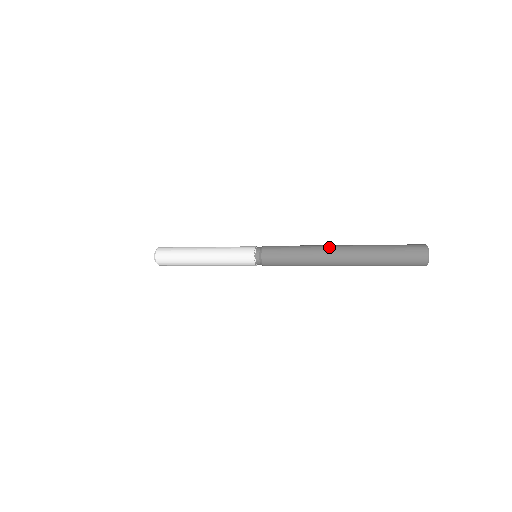
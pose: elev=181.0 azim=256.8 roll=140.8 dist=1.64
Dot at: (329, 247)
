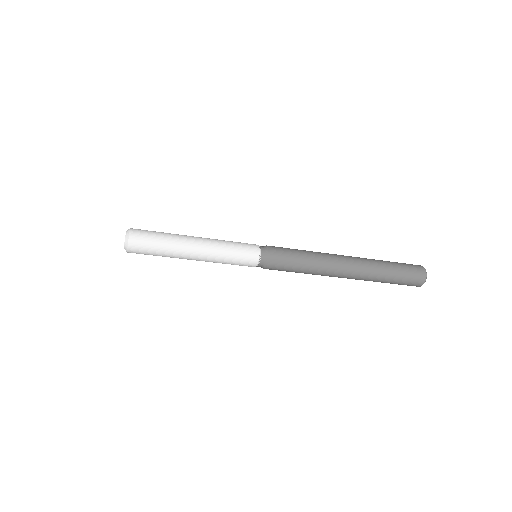
Dot at: (339, 258)
